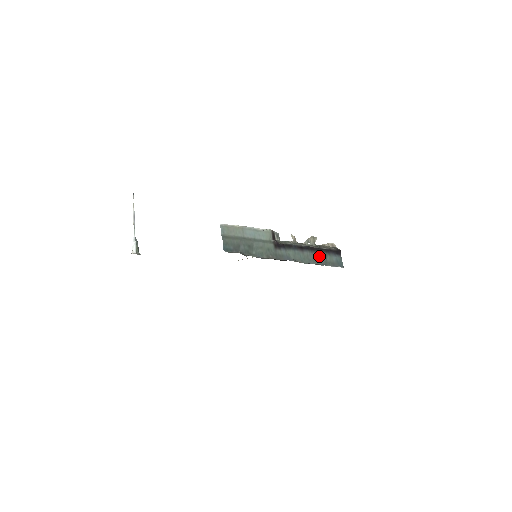
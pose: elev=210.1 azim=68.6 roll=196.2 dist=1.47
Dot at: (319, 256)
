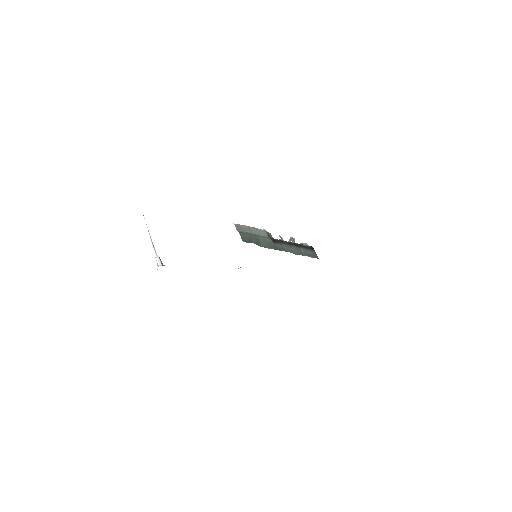
Dot at: (302, 250)
